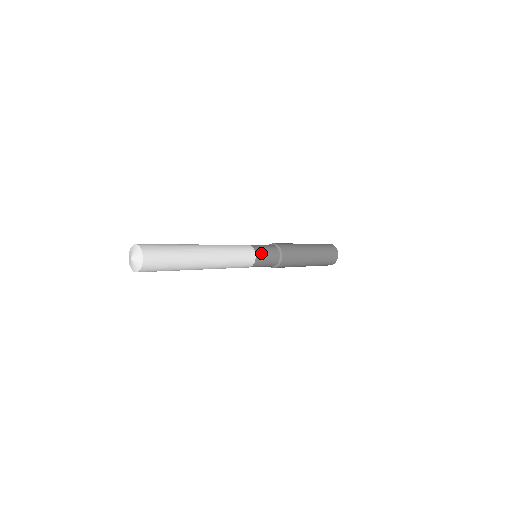
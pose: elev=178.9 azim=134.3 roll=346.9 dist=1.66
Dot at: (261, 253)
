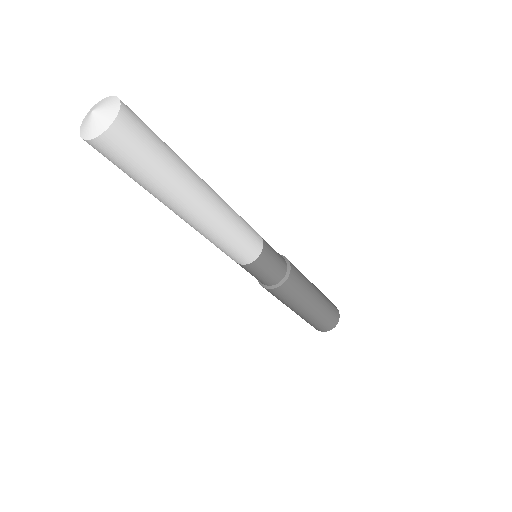
Dot at: (266, 242)
